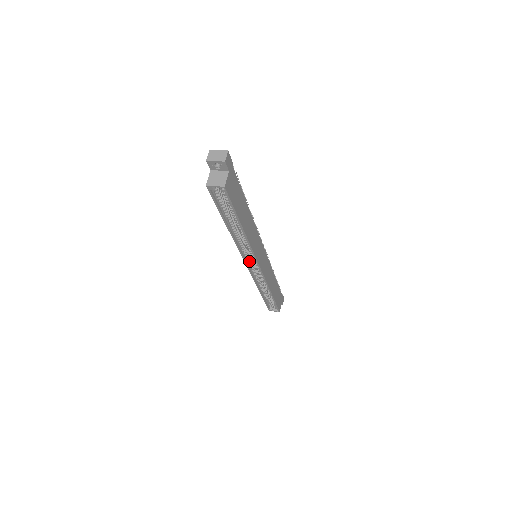
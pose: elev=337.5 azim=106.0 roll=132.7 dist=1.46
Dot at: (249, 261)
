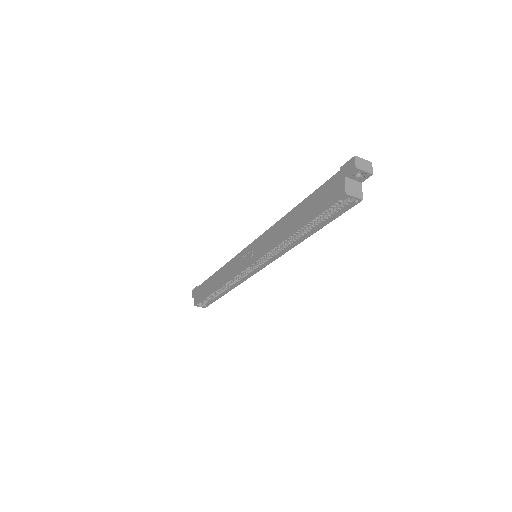
Dot at: (256, 262)
